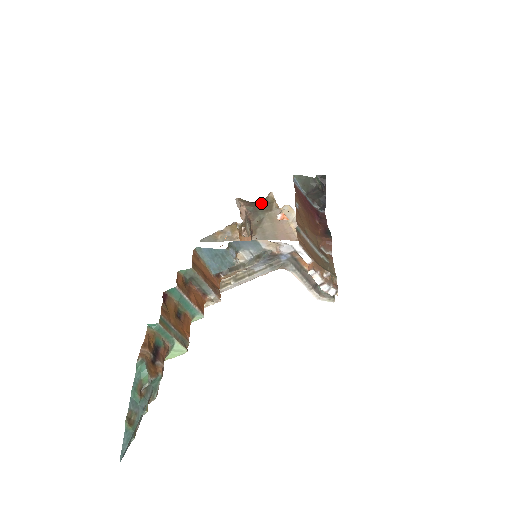
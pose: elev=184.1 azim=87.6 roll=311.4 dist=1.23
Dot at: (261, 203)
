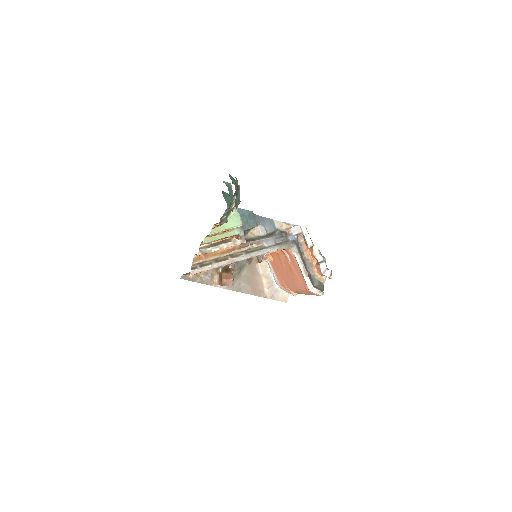
Dot at: occluded
